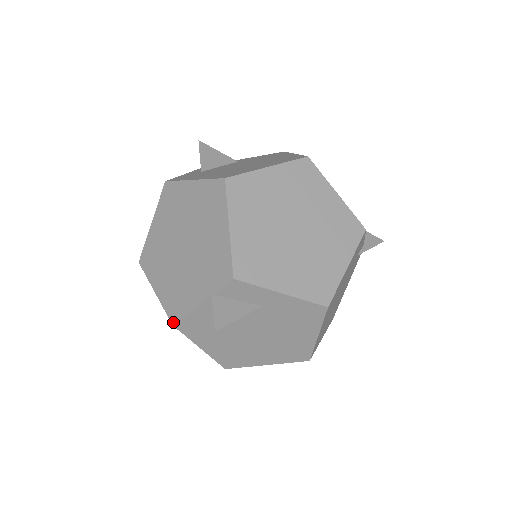
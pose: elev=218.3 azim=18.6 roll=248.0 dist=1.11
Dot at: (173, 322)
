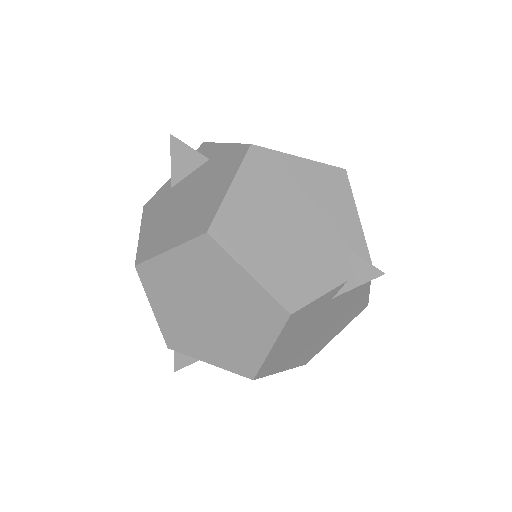
Dot at: occluded
